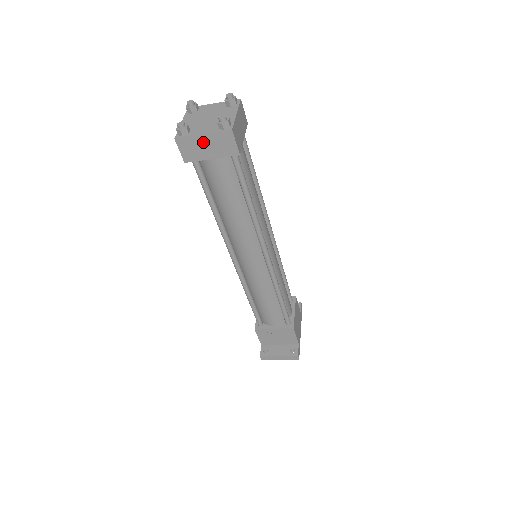
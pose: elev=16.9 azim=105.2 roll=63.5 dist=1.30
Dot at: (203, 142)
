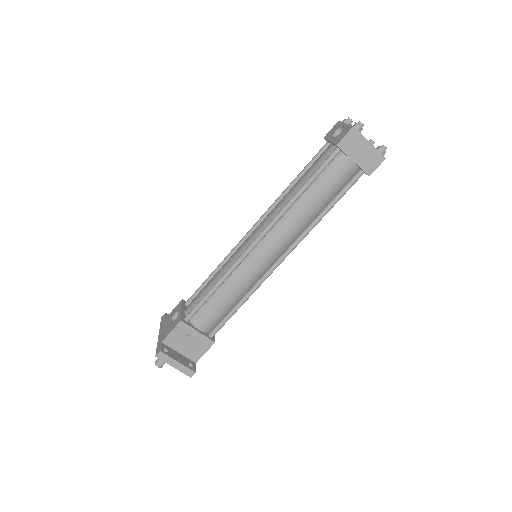
Dot at: (363, 147)
